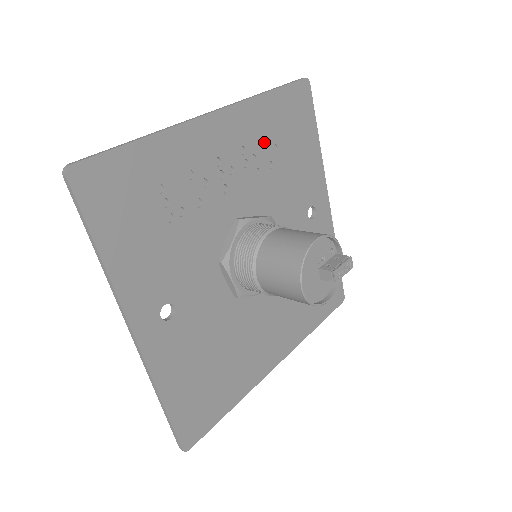
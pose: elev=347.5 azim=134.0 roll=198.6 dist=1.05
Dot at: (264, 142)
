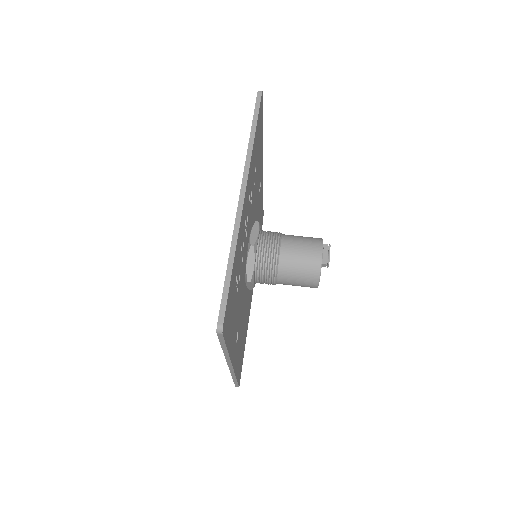
Dot at: (253, 175)
